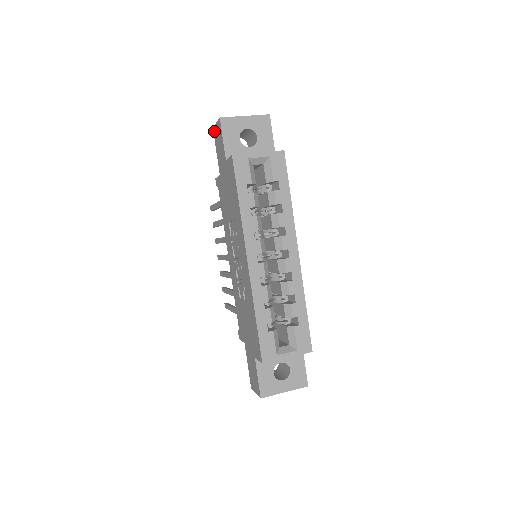
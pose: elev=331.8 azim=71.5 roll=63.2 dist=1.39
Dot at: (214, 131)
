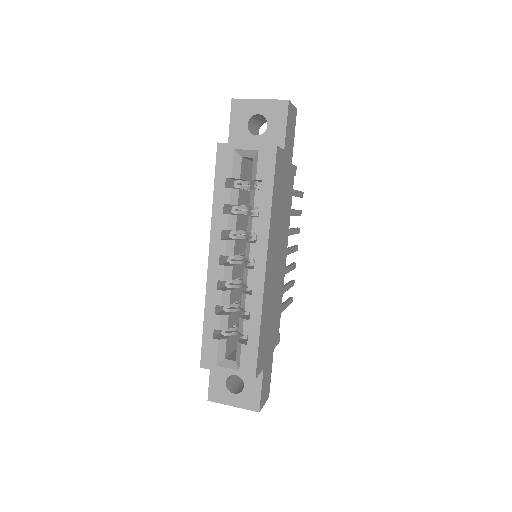
Dot at: occluded
